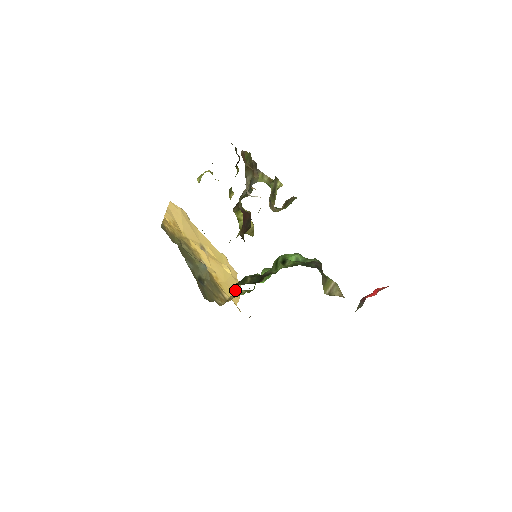
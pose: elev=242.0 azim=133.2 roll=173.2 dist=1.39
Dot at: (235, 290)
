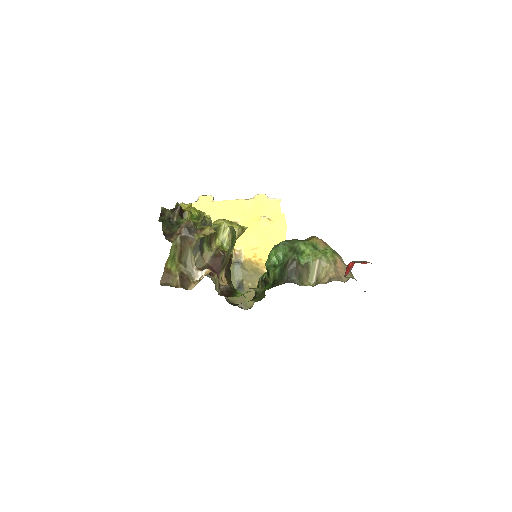
Dot at: (279, 240)
